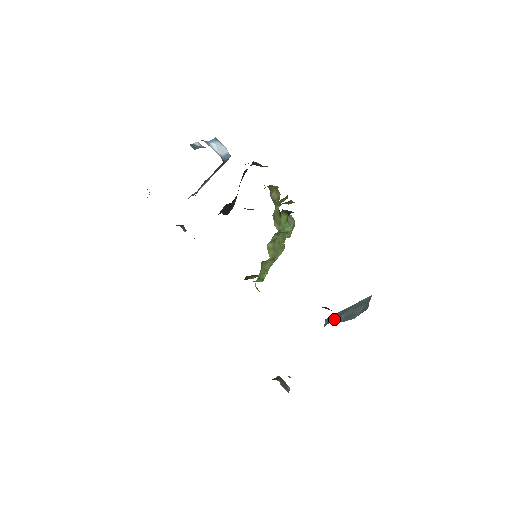
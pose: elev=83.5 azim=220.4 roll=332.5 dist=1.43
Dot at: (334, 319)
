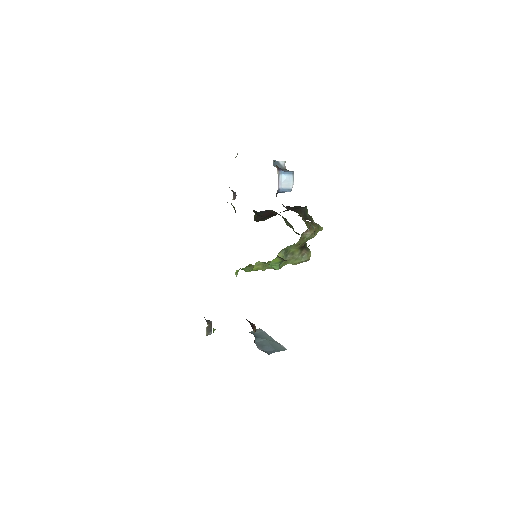
Dot at: (257, 335)
